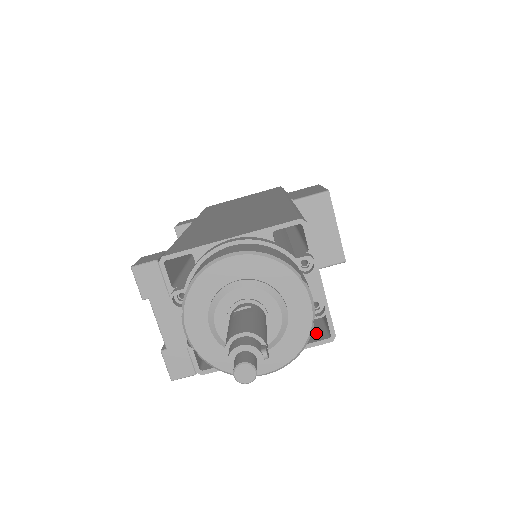
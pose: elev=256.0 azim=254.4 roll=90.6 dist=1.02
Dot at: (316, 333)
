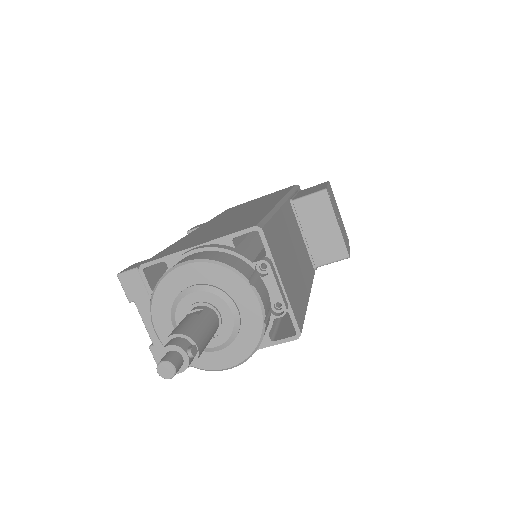
Dot at: (287, 330)
